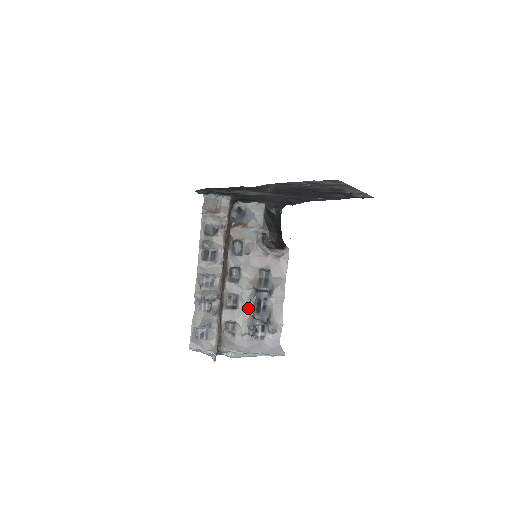
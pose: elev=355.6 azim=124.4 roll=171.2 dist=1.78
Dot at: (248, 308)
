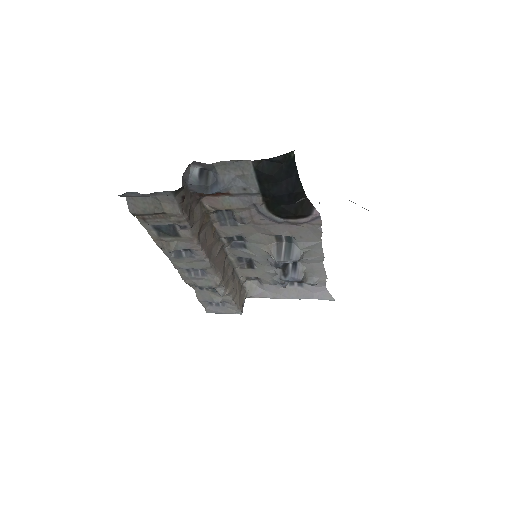
Dot at: (270, 268)
